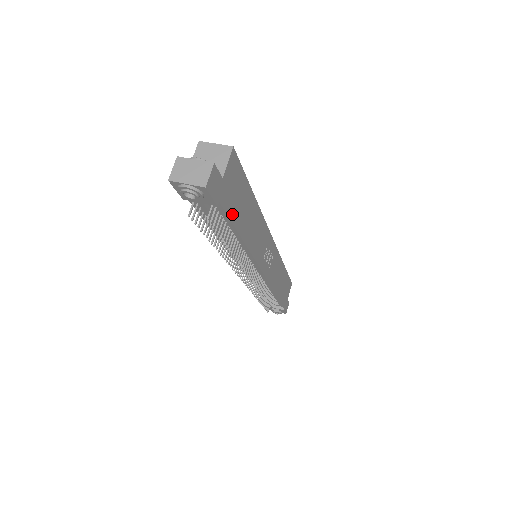
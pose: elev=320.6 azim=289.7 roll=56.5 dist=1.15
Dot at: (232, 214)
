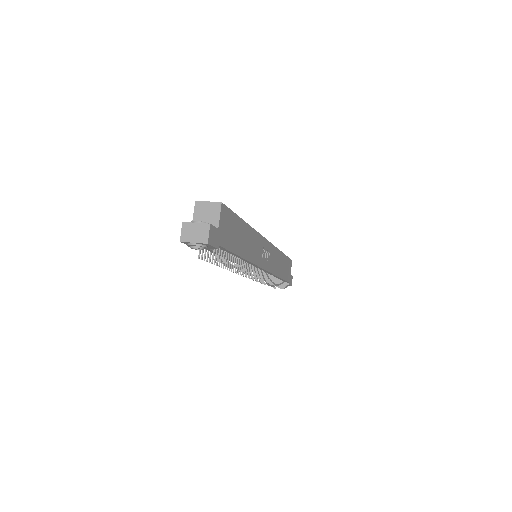
Dot at: (230, 246)
